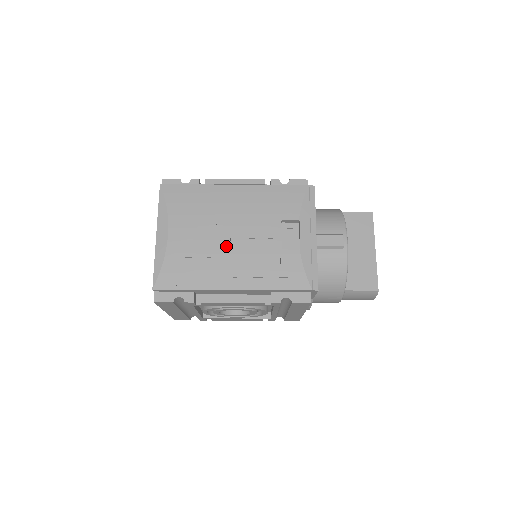
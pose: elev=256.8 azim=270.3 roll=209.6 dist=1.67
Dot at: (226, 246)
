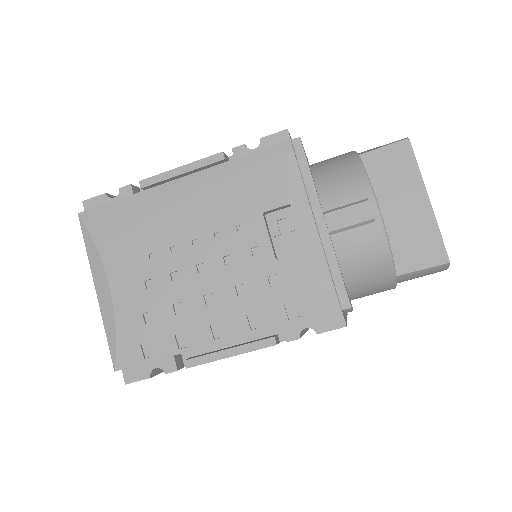
Dot at: (193, 280)
